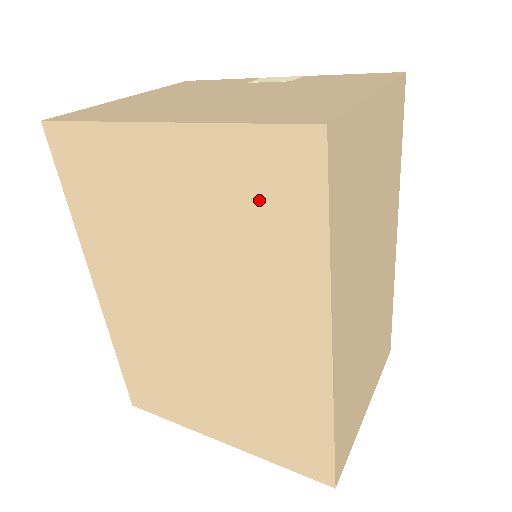
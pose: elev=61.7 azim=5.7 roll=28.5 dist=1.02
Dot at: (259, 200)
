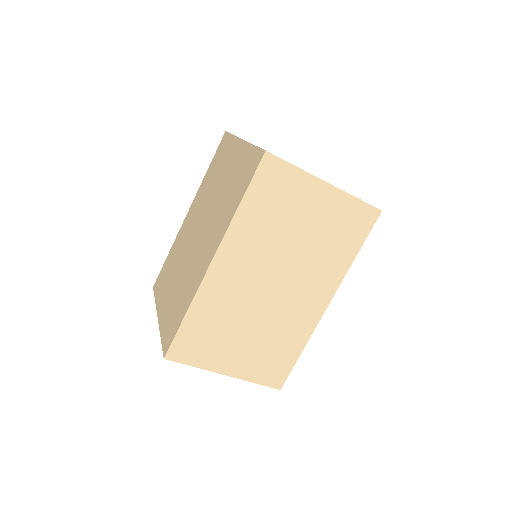
Dot at: (240, 178)
